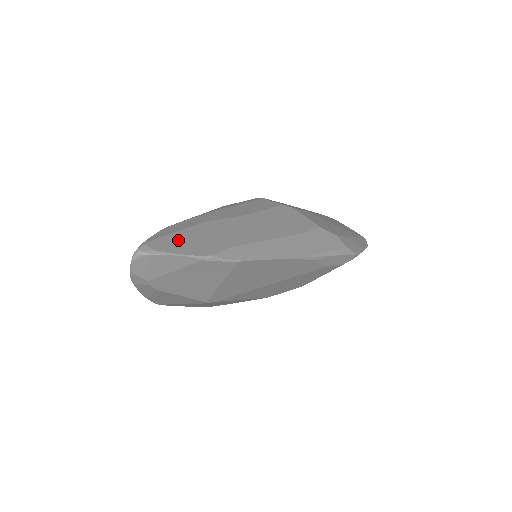
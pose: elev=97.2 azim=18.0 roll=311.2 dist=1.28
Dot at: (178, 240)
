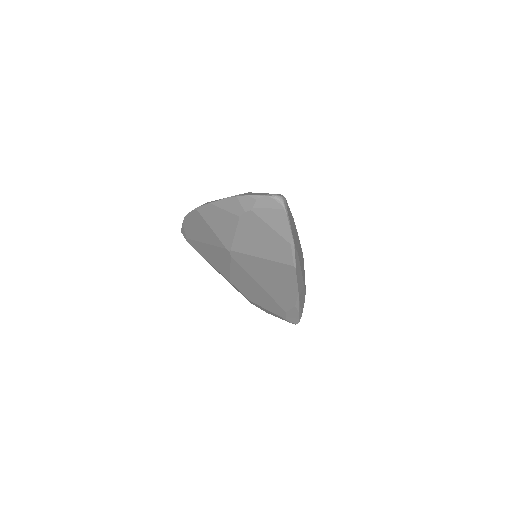
Dot at: occluded
